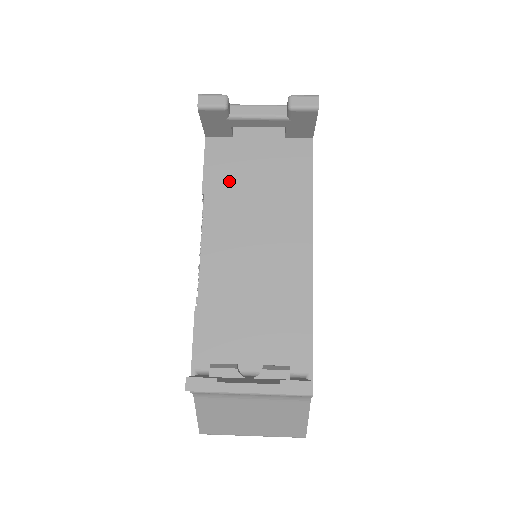
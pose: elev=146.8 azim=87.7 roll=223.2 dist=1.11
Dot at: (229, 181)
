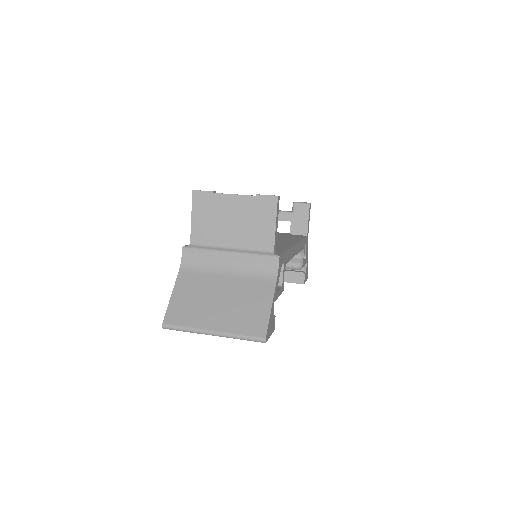
Dot at: occluded
